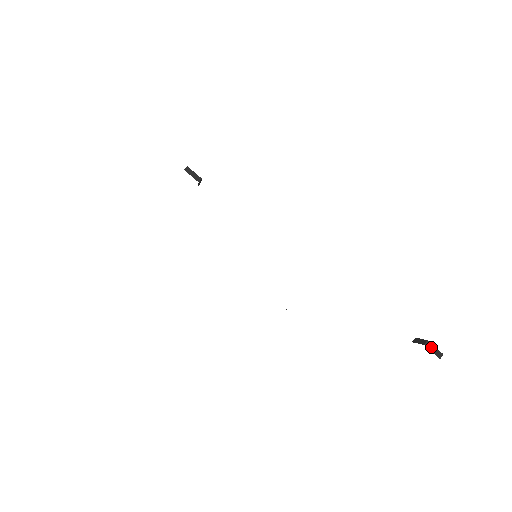
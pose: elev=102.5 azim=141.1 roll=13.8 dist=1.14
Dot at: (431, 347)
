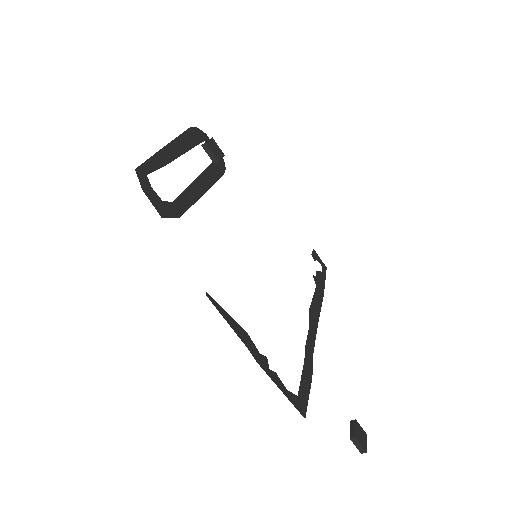
Dot at: (356, 443)
